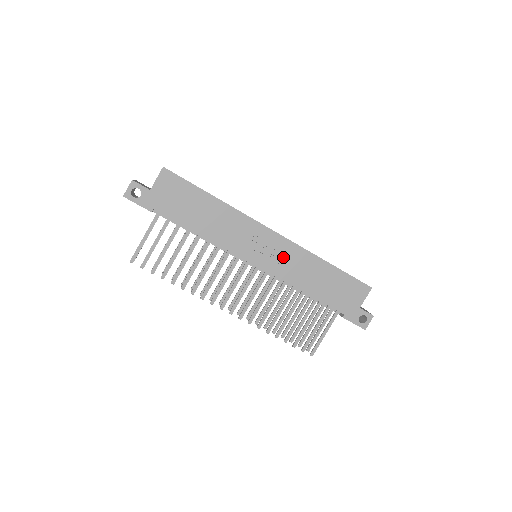
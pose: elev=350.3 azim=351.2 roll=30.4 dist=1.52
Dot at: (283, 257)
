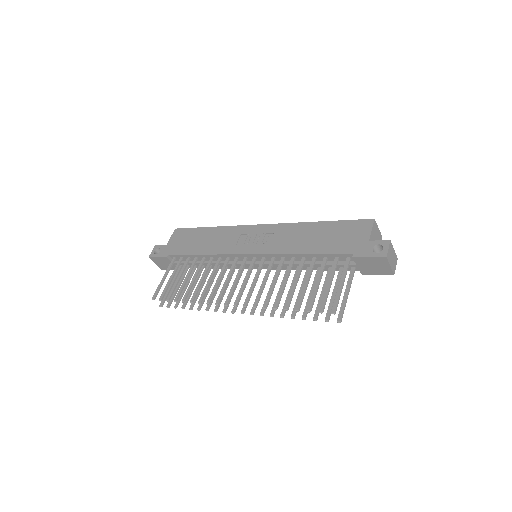
Dot at: (273, 238)
